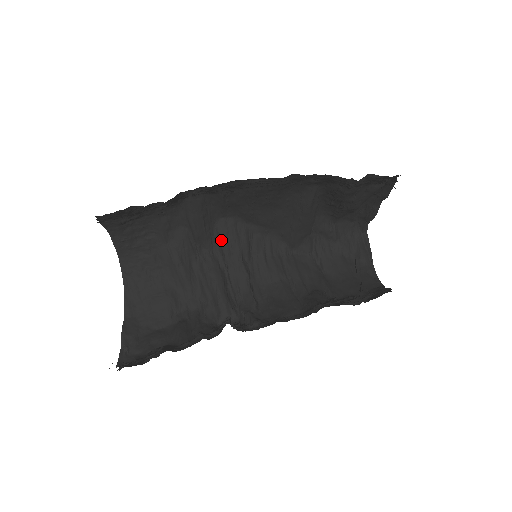
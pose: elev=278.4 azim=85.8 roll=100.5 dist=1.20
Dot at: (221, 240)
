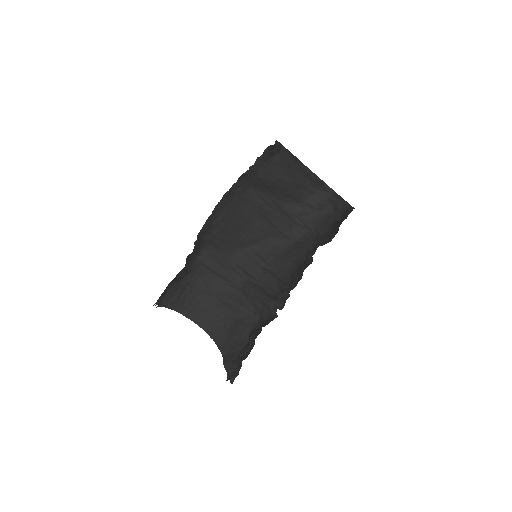
Dot at: (243, 269)
